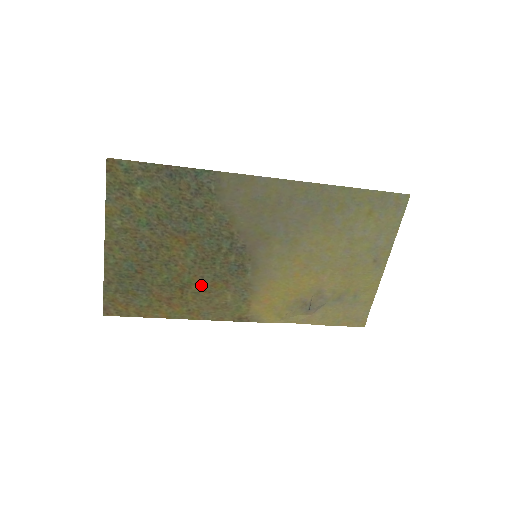
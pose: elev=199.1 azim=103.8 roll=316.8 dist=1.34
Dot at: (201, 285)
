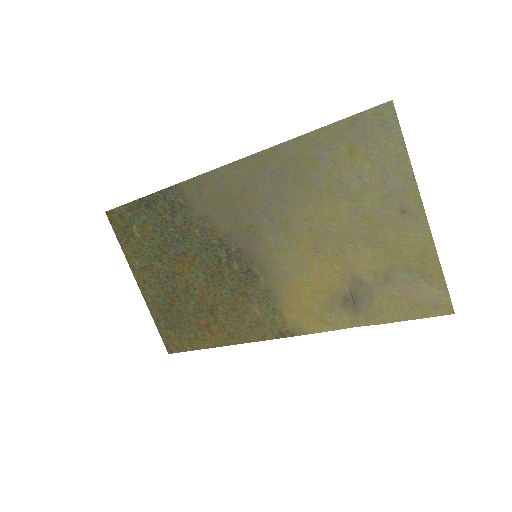
Dot at: (225, 304)
